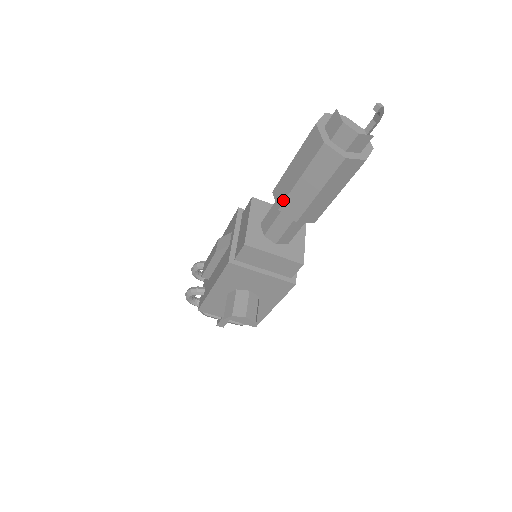
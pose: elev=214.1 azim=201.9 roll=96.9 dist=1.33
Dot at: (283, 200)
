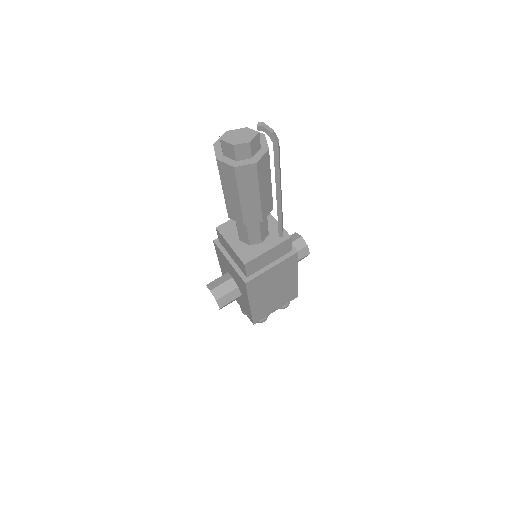
Dot at: occluded
